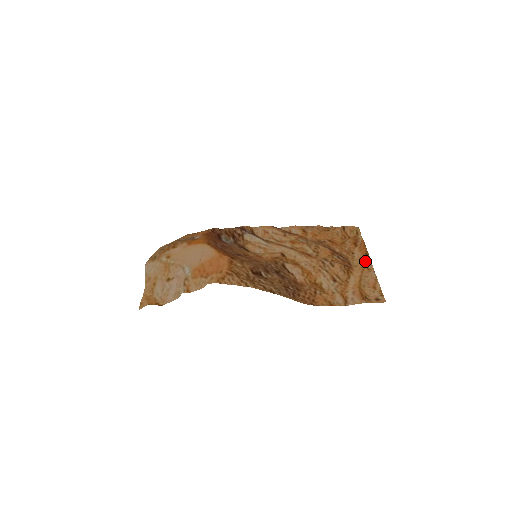
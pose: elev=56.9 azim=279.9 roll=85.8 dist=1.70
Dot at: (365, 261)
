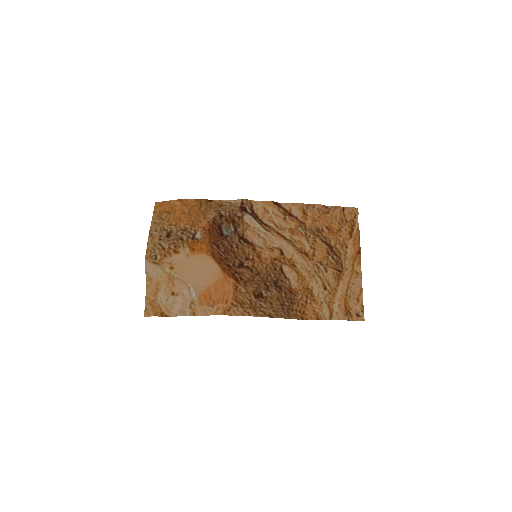
Dot at: (356, 262)
